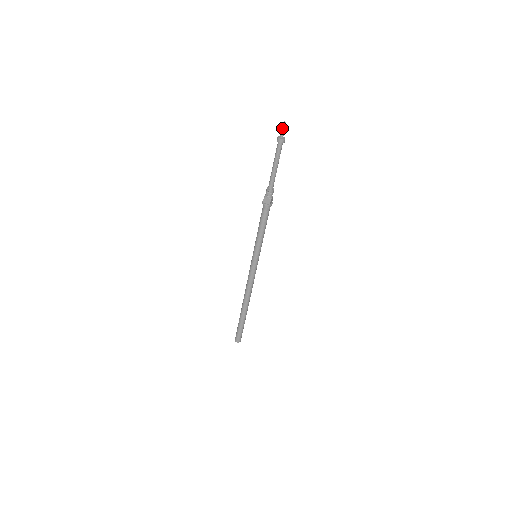
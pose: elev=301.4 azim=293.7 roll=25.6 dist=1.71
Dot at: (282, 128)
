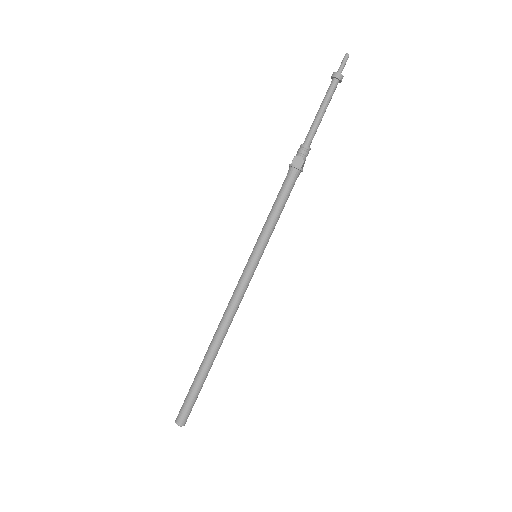
Dot at: (343, 61)
